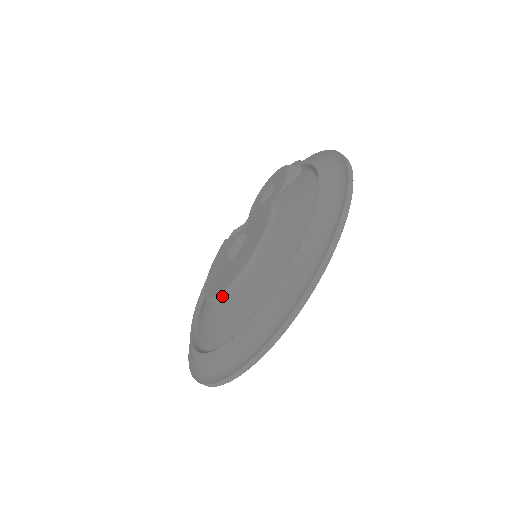
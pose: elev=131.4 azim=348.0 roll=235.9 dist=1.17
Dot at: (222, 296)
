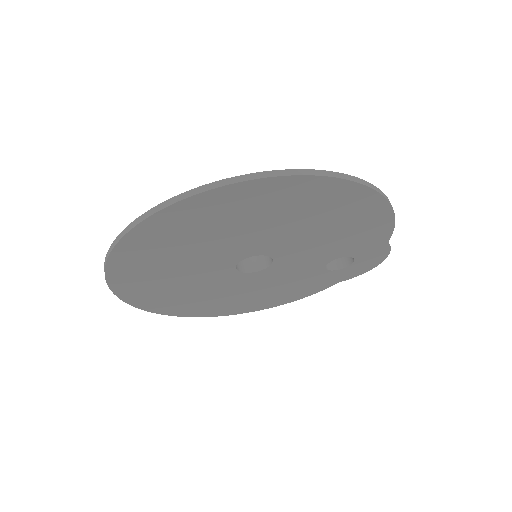
Dot at: occluded
